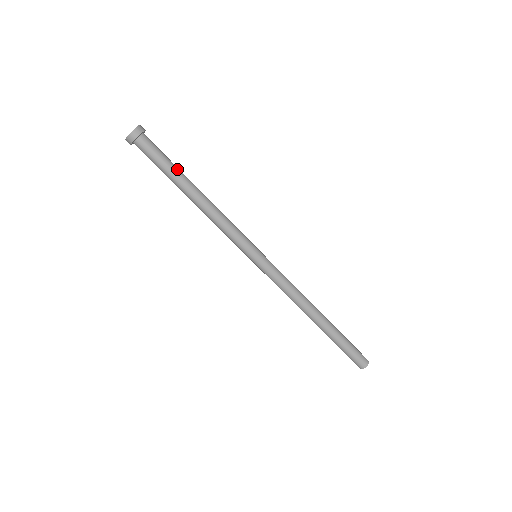
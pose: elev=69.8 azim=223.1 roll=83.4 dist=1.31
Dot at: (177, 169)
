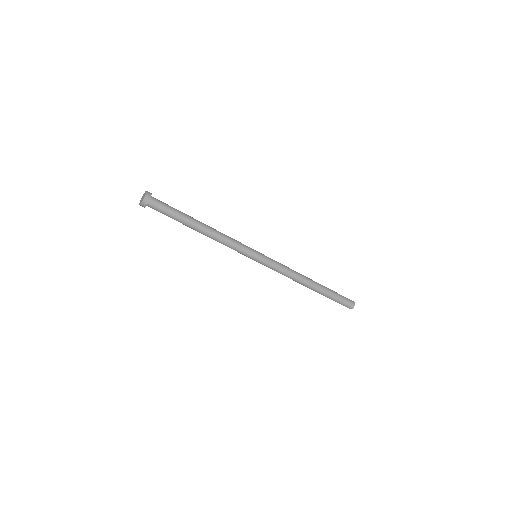
Dot at: (183, 214)
